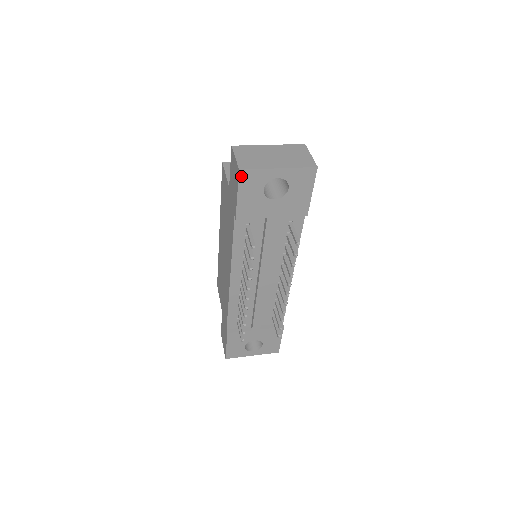
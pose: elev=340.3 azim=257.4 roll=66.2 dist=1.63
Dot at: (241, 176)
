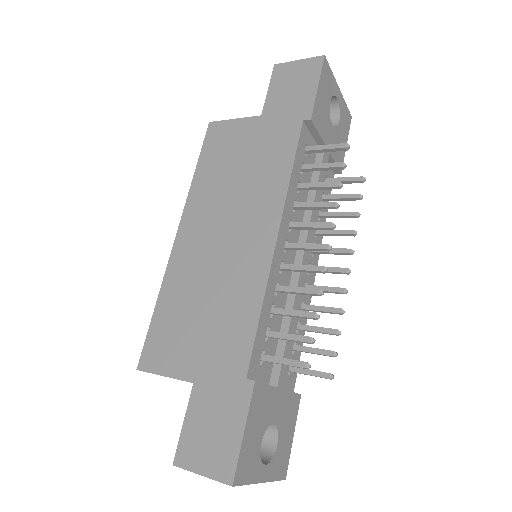
Dot at: (324, 65)
